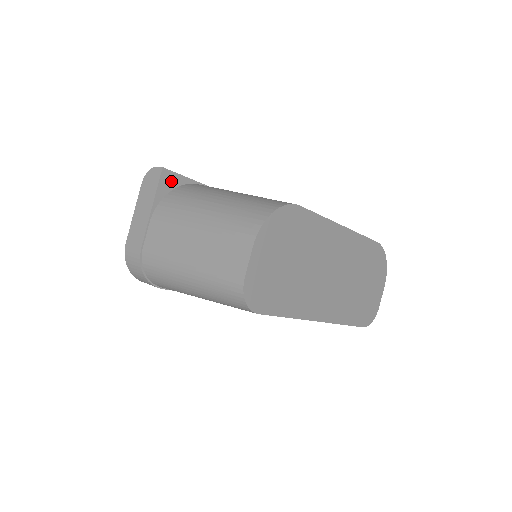
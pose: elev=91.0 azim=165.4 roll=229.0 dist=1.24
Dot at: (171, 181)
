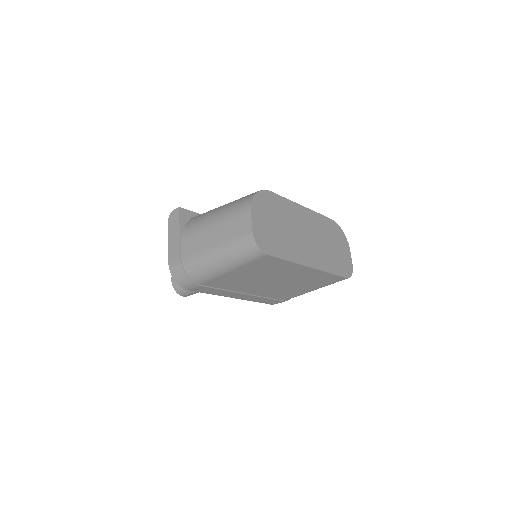
Dot at: (186, 215)
